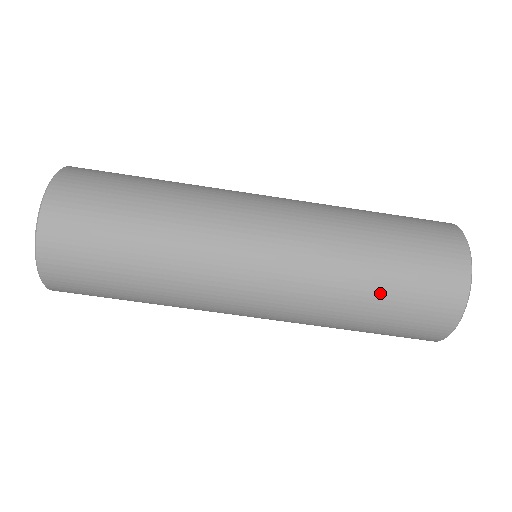
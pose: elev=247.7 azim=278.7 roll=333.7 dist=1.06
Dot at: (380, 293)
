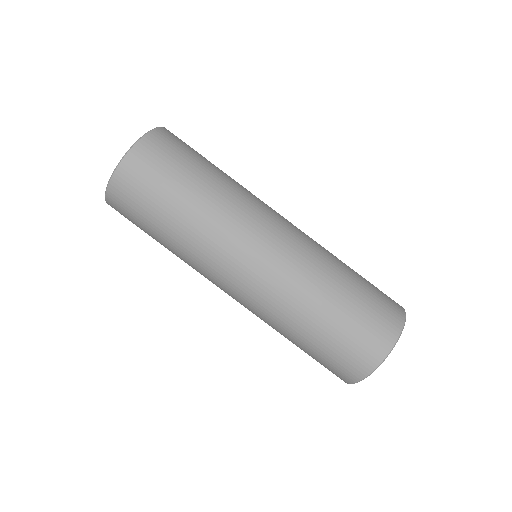
Dot at: (311, 339)
